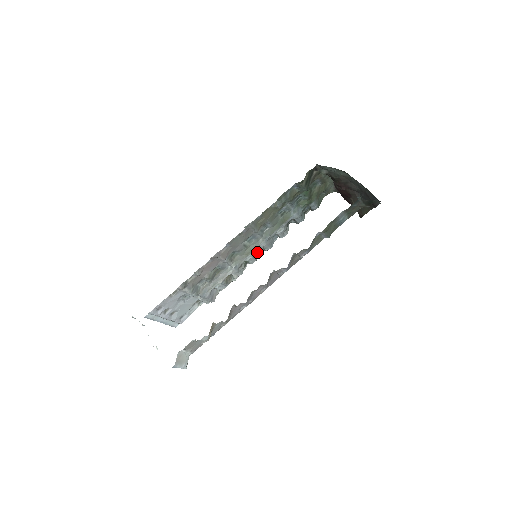
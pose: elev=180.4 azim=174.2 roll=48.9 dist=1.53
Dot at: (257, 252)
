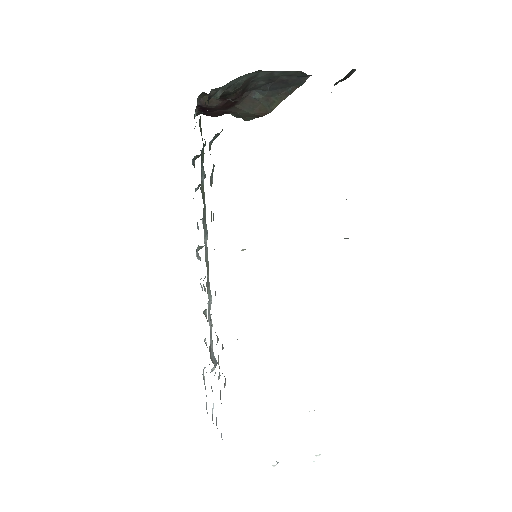
Dot at: occluded
